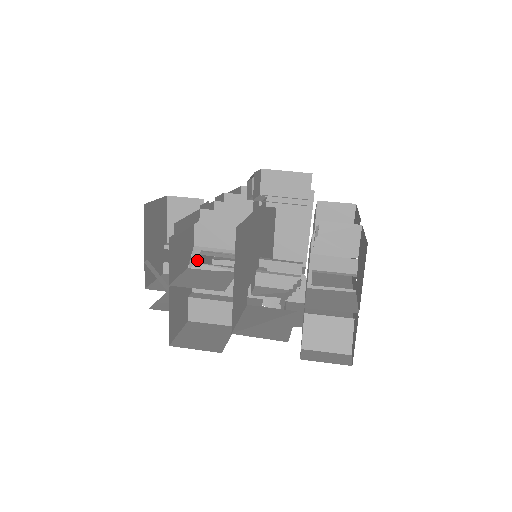
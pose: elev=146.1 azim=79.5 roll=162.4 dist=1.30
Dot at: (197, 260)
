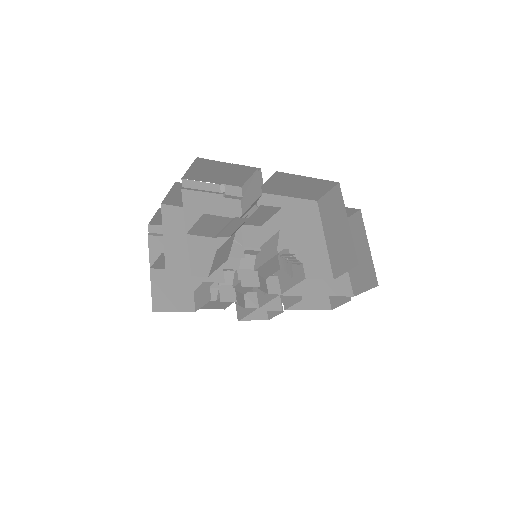
Dot at: occluded
